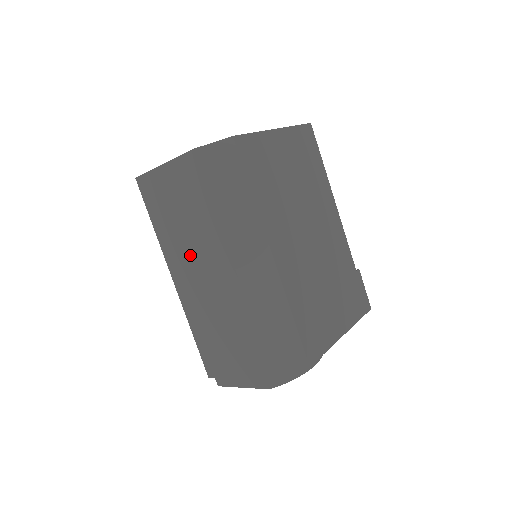
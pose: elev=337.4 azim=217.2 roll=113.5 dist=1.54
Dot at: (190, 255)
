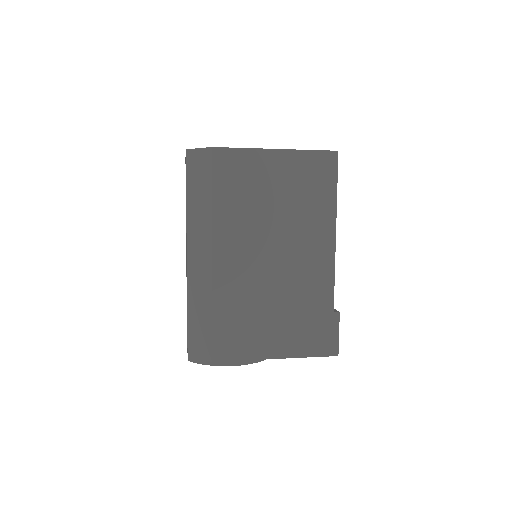
Dot at: occluded
